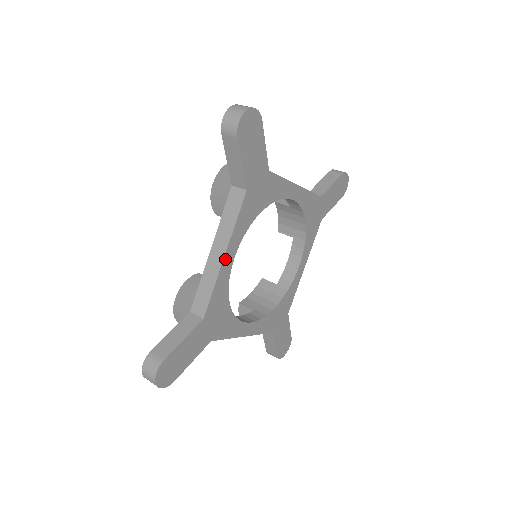
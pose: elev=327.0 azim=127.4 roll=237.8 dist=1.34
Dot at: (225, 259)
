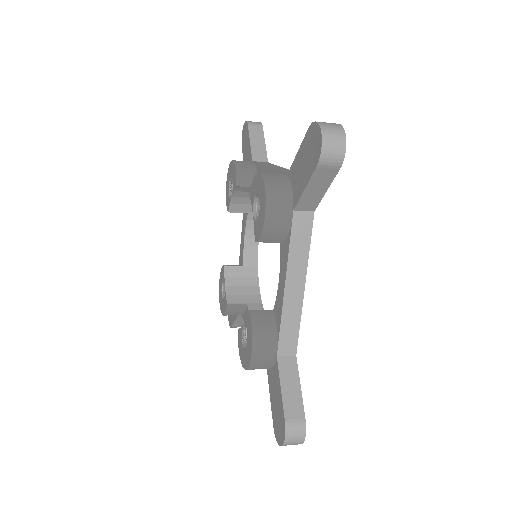
Dot at: occluded
